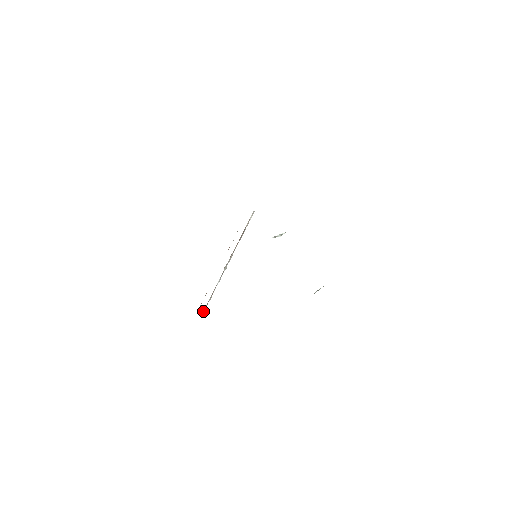
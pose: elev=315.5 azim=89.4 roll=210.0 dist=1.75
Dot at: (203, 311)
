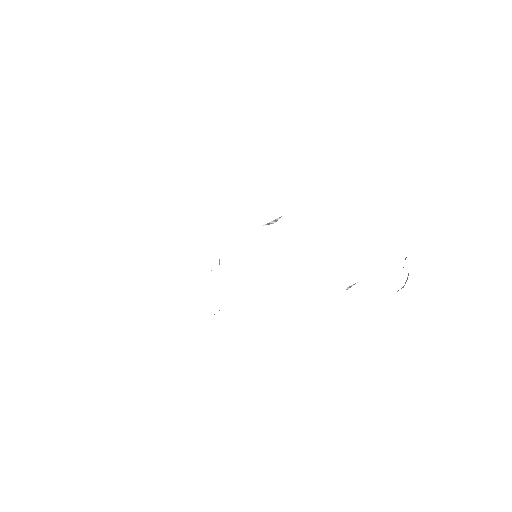
Dot at: (219, 310)
